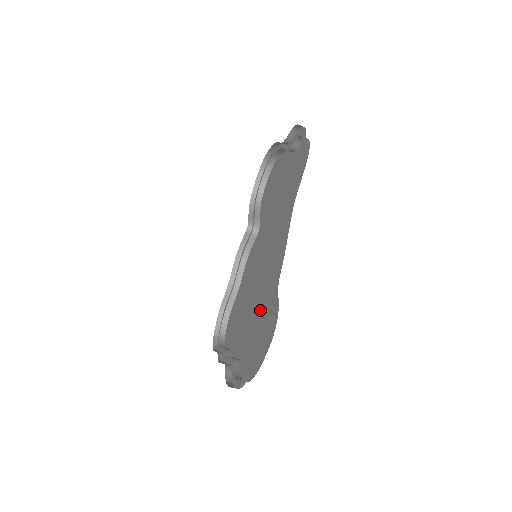
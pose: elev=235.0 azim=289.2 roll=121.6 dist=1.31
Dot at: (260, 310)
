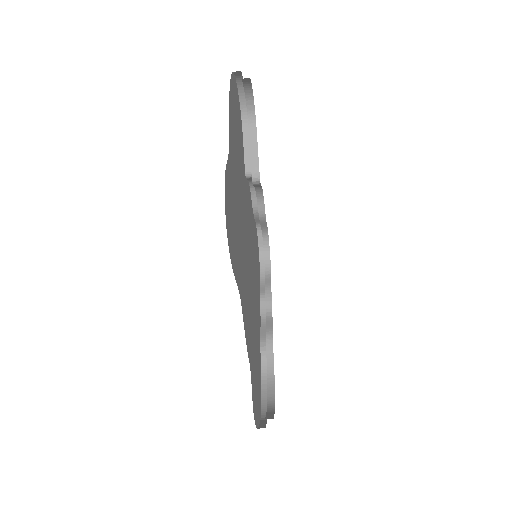
Dot at: occluded
